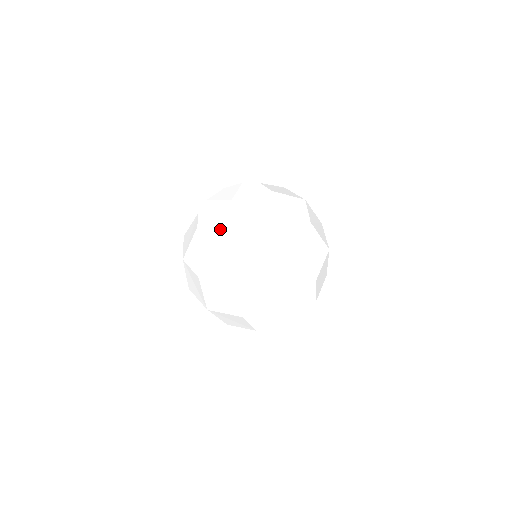
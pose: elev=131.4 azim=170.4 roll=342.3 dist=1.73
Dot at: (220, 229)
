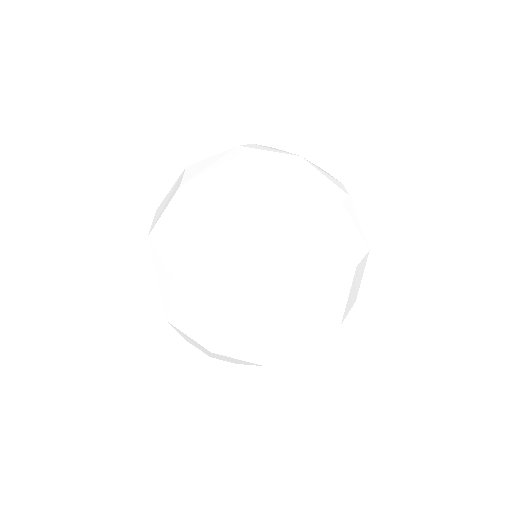
Dot at: (260, 161)
